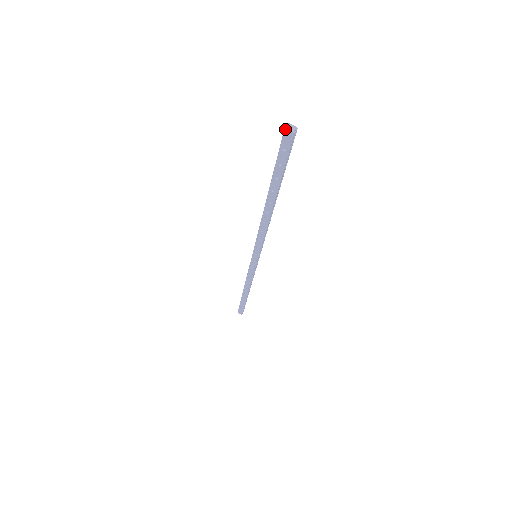
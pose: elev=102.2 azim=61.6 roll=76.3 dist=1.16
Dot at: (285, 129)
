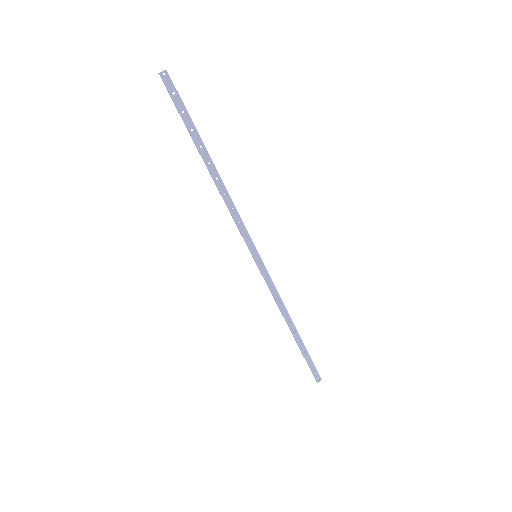
Dot at: (160, 74)
